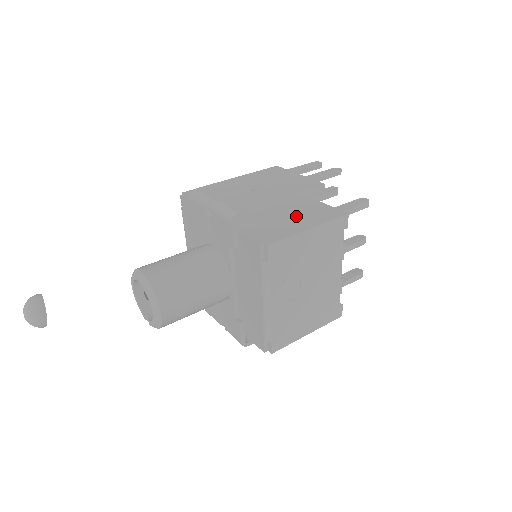
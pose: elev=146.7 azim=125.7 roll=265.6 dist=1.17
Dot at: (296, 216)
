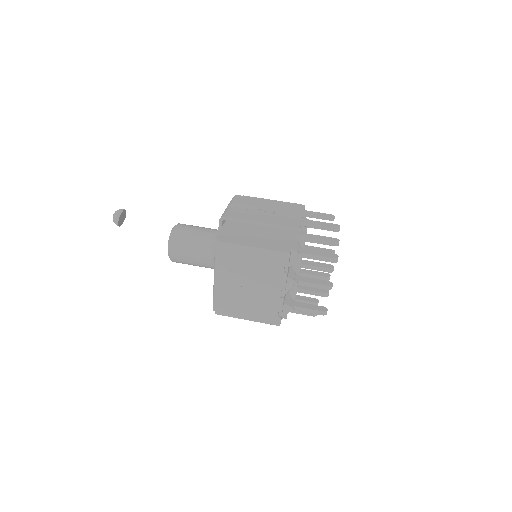
Dot at: (262, 238)
